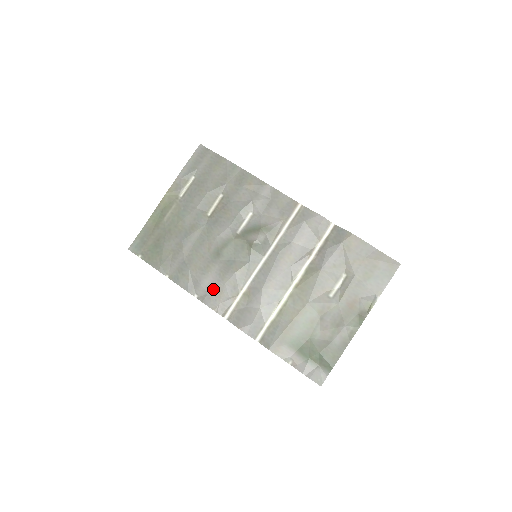
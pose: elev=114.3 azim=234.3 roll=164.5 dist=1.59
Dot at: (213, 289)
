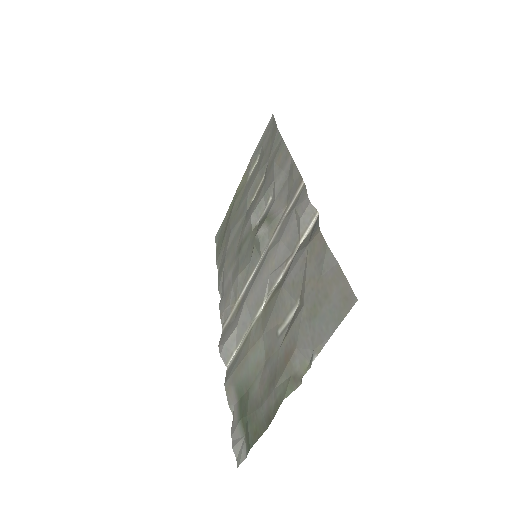
Dot at: (226, 291)
